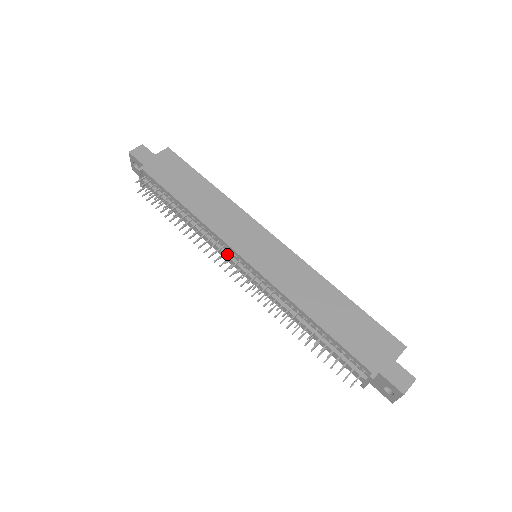
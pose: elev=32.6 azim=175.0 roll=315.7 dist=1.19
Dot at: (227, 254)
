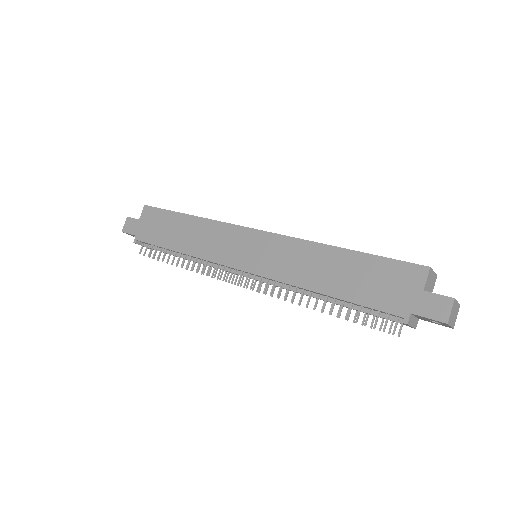
Dot at: (231, 271)
